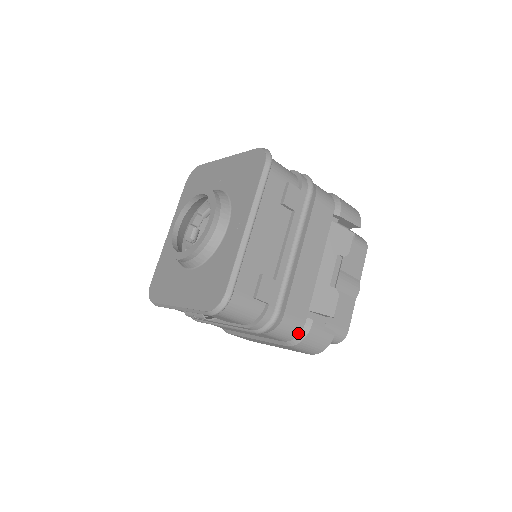
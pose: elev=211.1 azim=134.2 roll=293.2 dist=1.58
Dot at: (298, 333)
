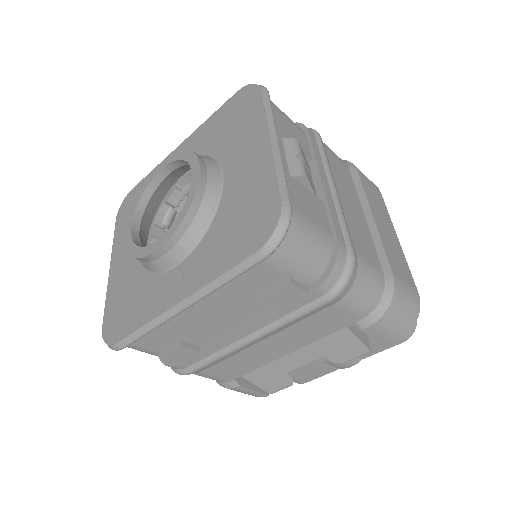
Dot at: occluded
